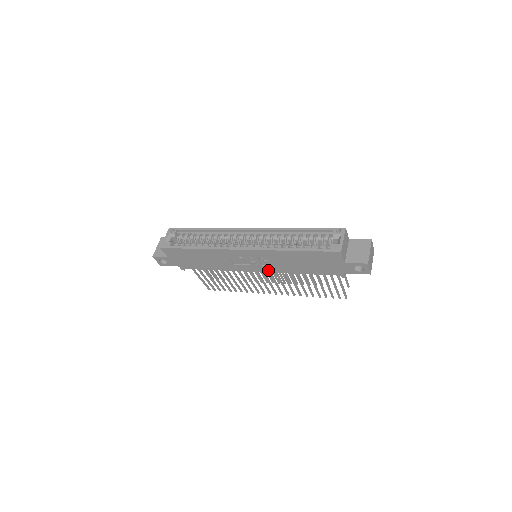
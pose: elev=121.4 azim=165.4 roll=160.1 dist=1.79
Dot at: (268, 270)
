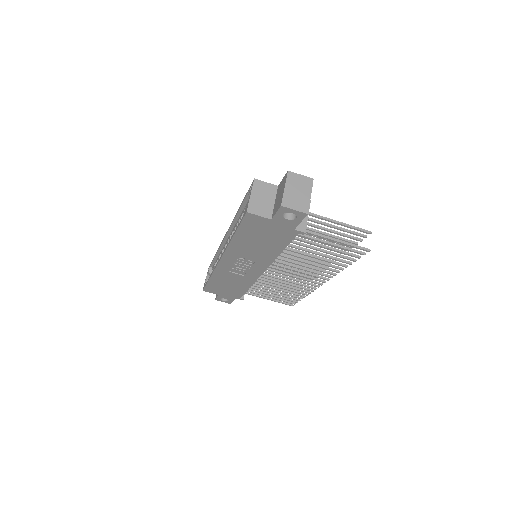
Dot at: (264, 266)
